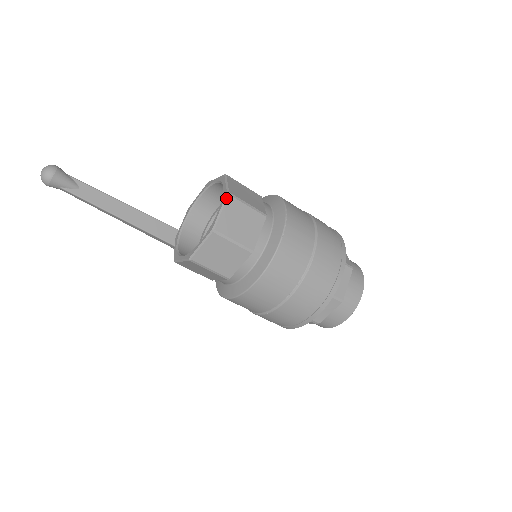
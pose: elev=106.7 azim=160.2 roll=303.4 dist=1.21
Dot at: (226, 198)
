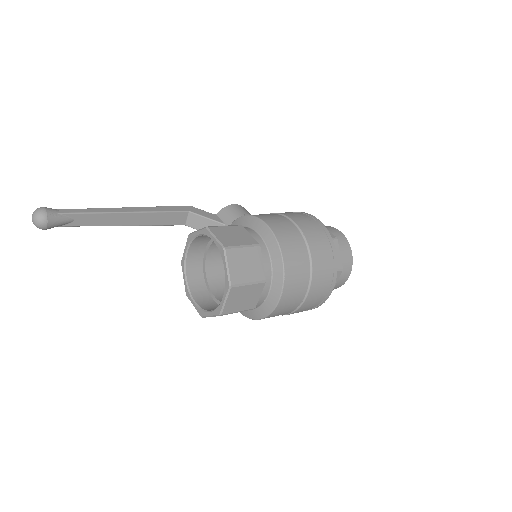
Dot at: (229, 291)
